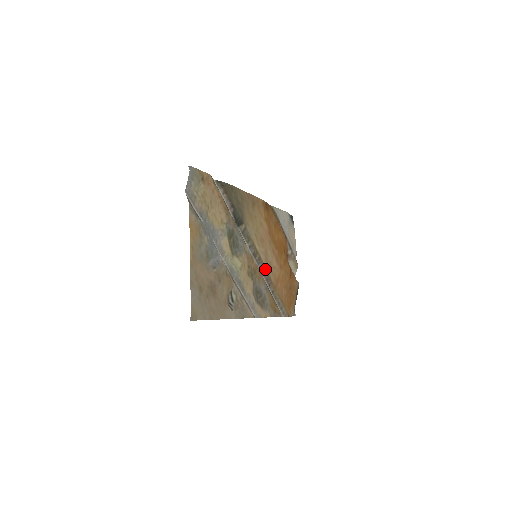
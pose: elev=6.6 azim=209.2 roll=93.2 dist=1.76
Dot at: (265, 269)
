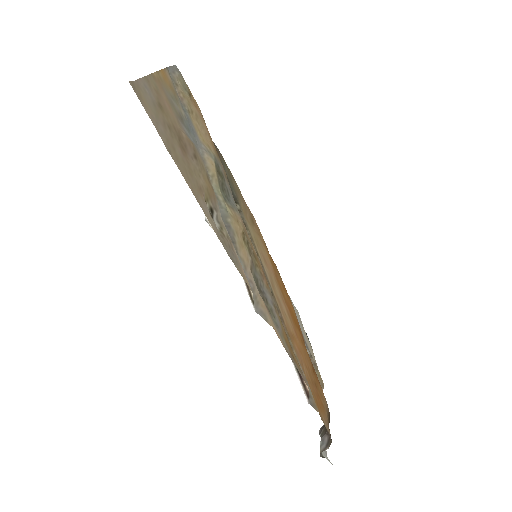
Dot at: (271, 289)
